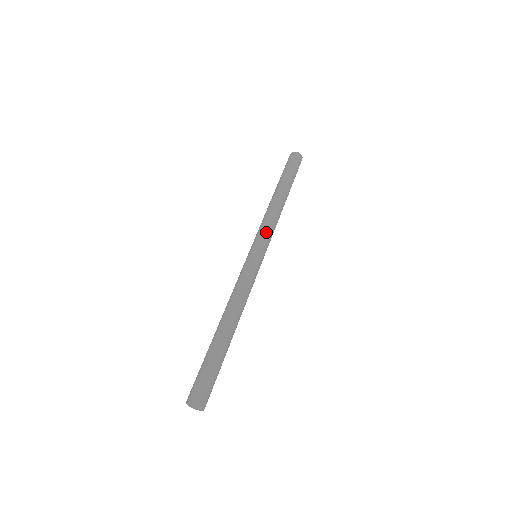
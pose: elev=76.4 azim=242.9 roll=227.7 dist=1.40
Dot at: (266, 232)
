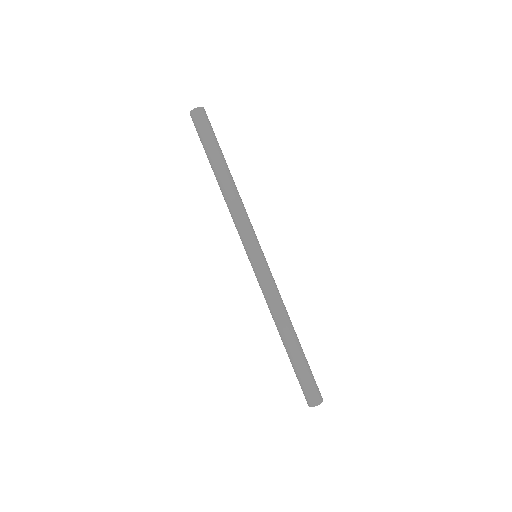
Dot at: (243, 232)
